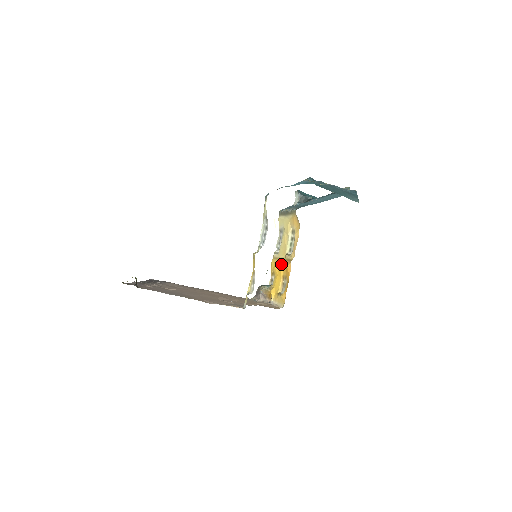
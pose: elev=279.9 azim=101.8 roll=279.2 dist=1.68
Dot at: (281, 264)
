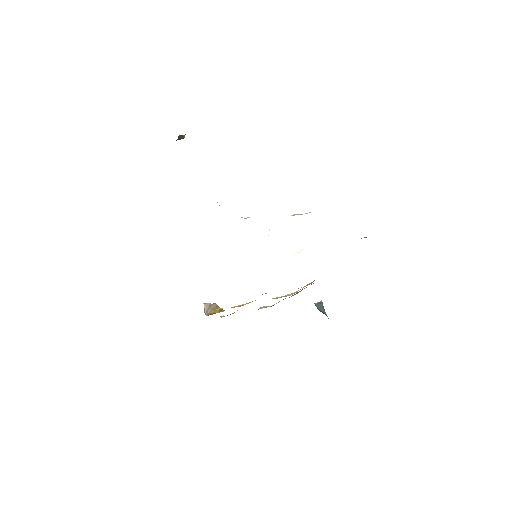
Dot at: occluded
